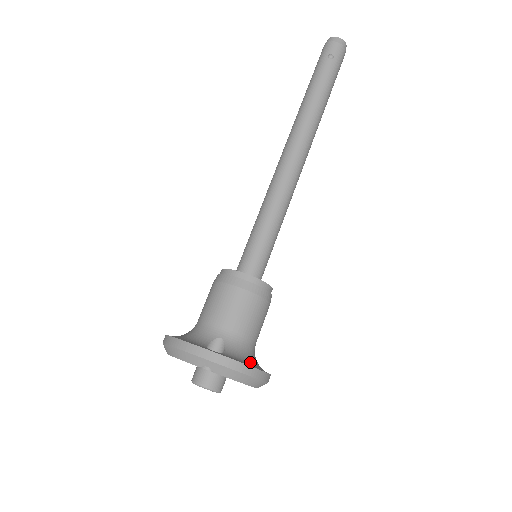
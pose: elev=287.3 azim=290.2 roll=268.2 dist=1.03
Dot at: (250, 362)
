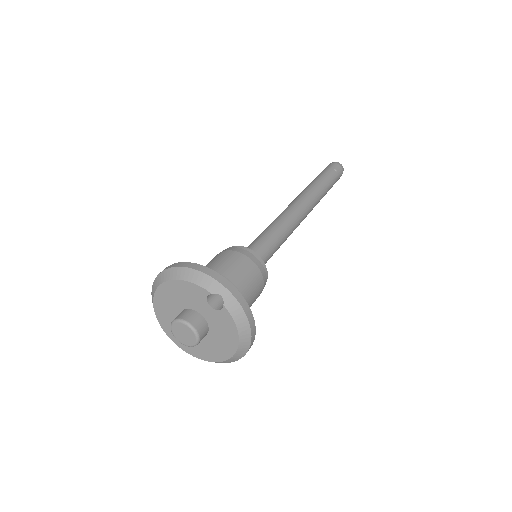
Dot at: occluded
